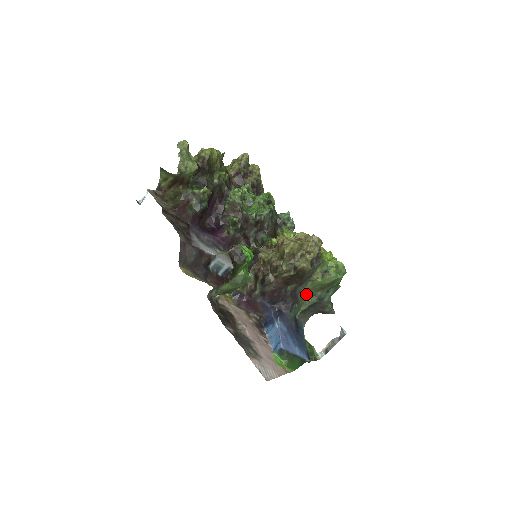
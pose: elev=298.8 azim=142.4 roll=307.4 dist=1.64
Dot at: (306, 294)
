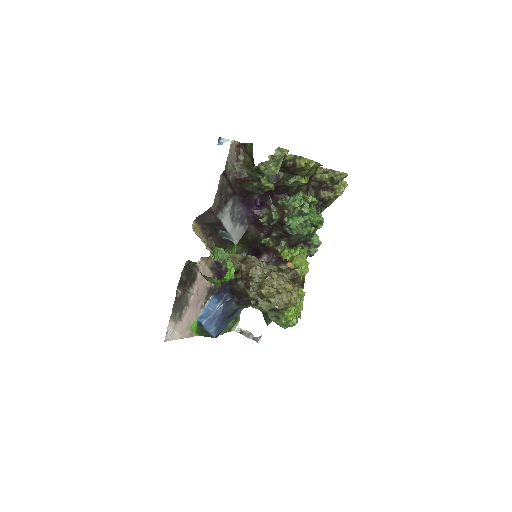
Dot at: occluded
